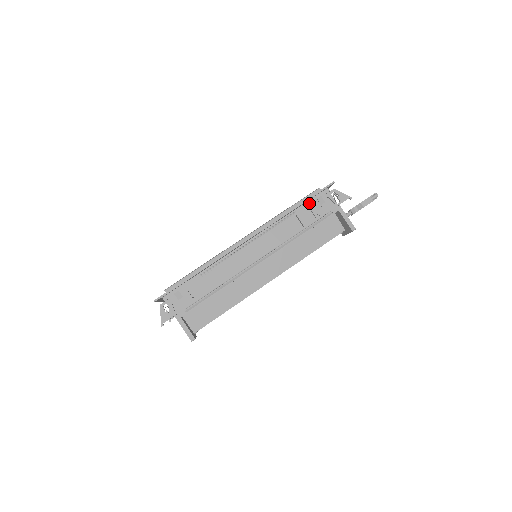
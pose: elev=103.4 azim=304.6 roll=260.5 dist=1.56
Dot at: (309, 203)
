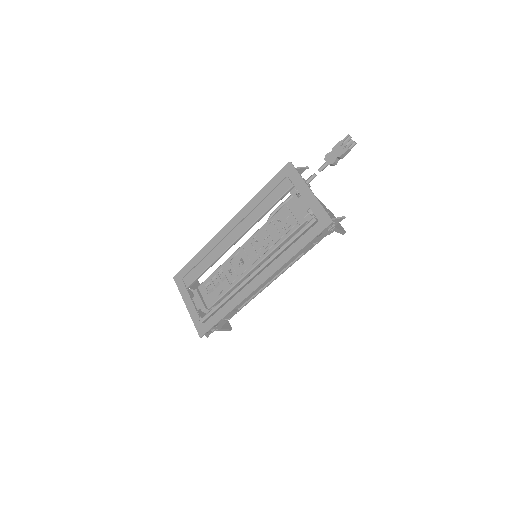
Dot at: (309, 240)
